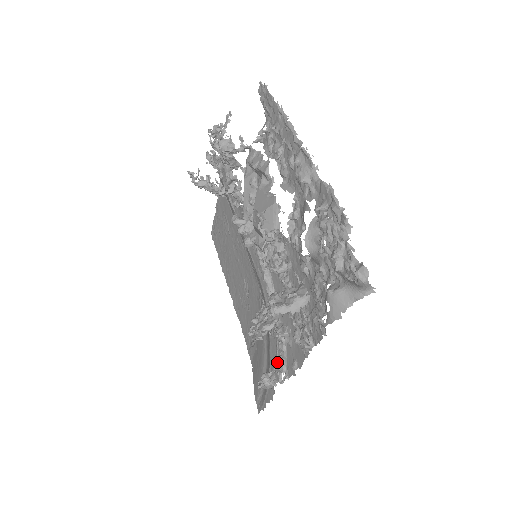
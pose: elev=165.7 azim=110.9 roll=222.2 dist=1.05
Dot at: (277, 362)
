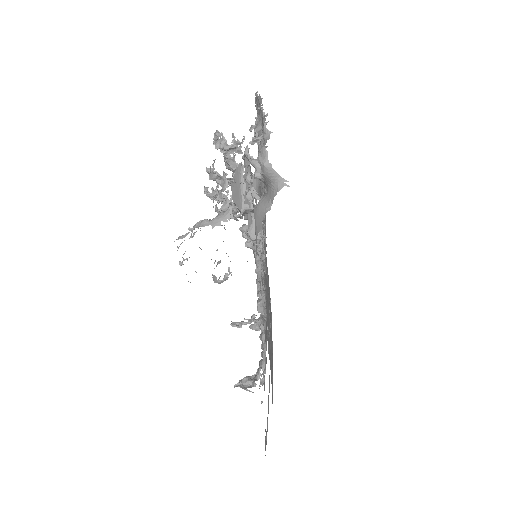
Dot at: occluded
